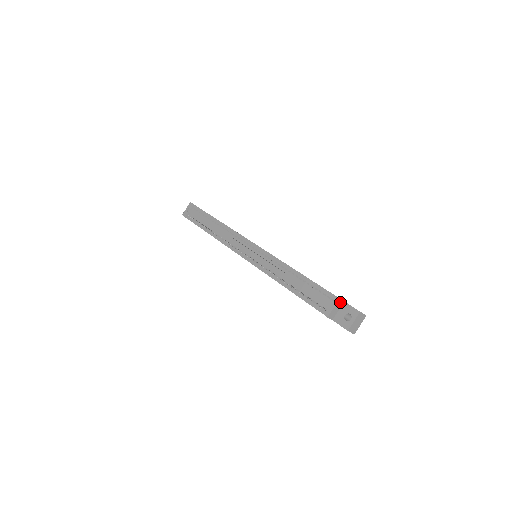
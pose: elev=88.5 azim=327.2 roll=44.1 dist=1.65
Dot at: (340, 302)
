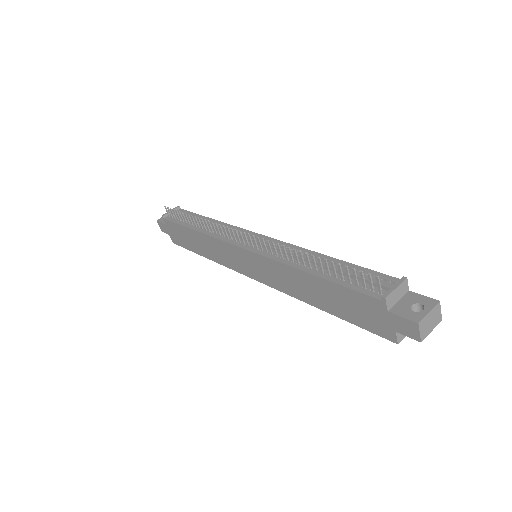
Dot at: (405, 286)
